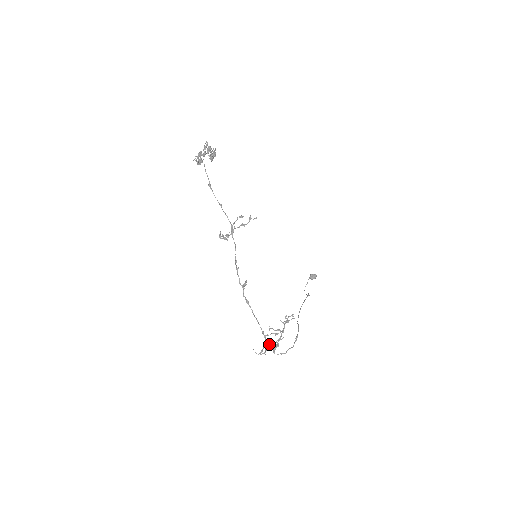
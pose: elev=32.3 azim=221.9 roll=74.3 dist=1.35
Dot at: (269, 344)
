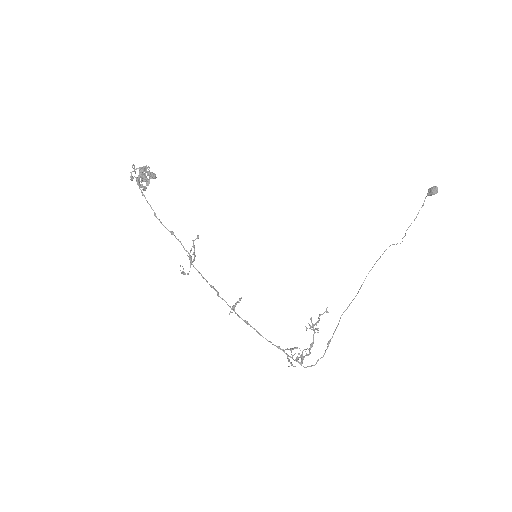
Dot at: occluded
